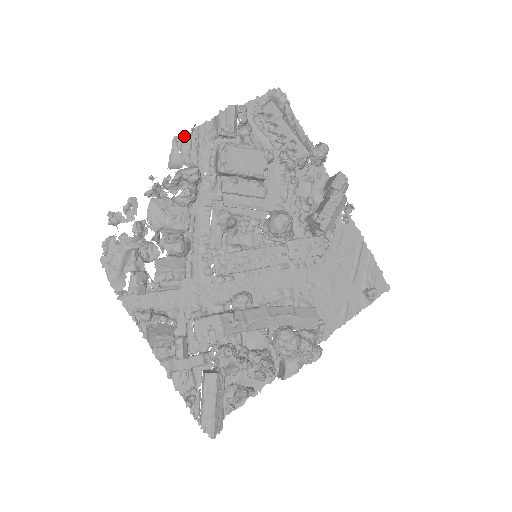
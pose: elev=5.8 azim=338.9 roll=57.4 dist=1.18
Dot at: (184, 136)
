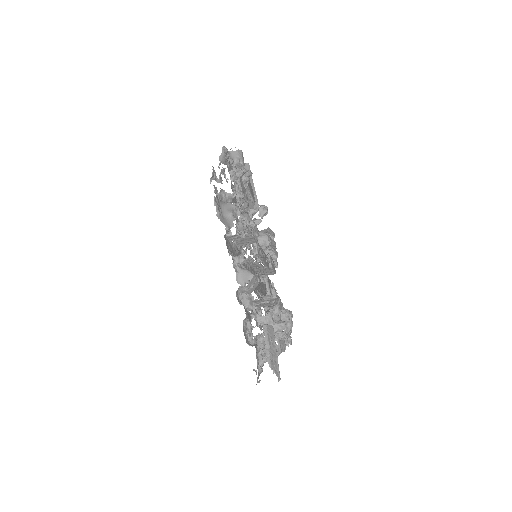
Dot at: (225, 150)
